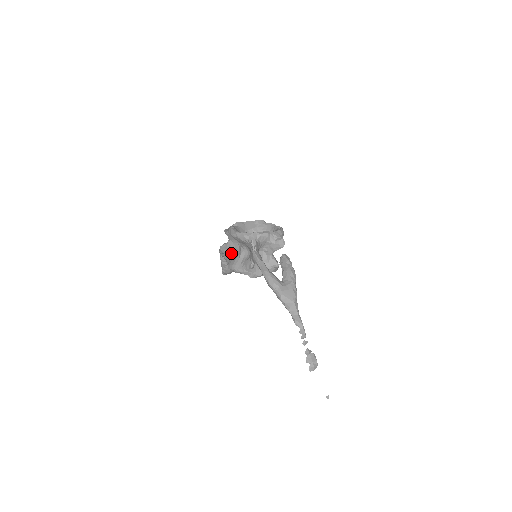
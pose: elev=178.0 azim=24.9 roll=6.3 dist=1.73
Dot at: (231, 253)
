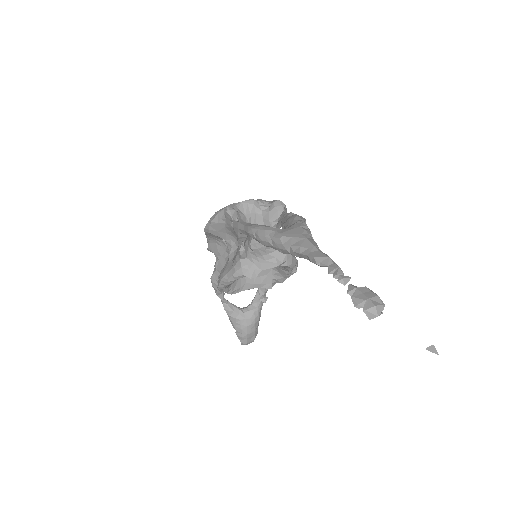
Dot at: occluded
